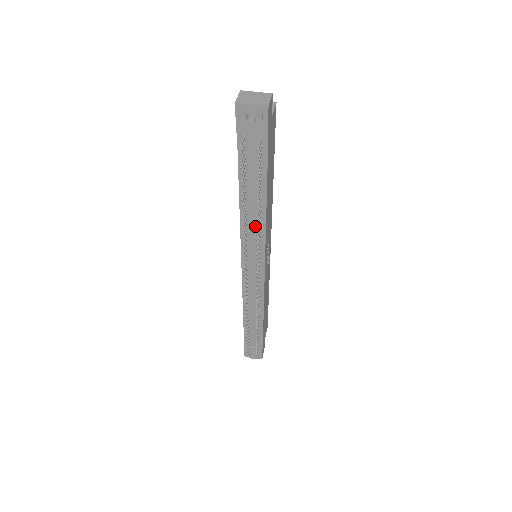
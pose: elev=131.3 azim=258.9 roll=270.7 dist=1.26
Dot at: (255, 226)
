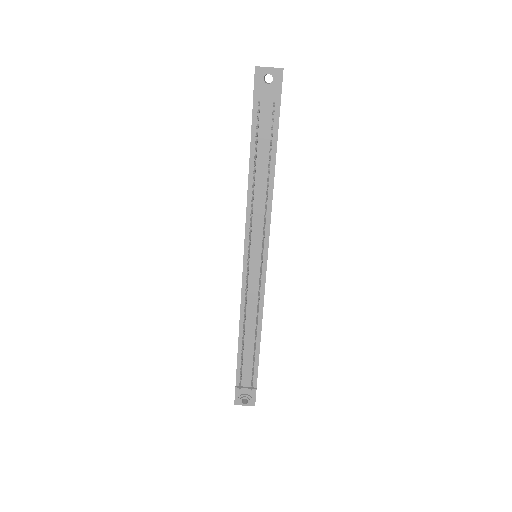
Dot at: (261, 206)
